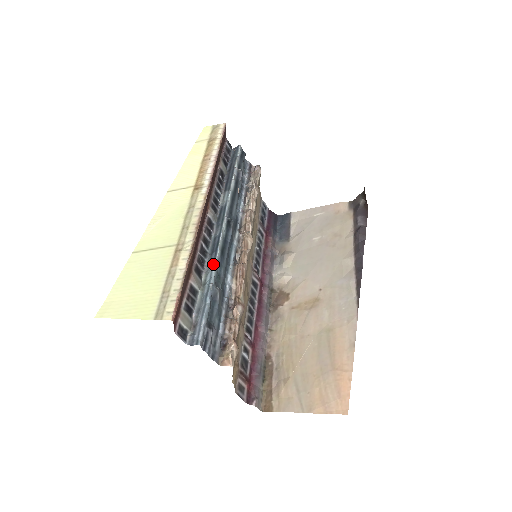
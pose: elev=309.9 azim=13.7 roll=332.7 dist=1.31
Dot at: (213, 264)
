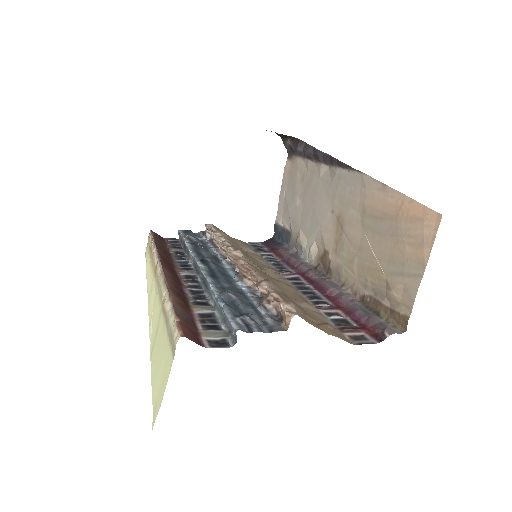
Dot at: (210, 288)
